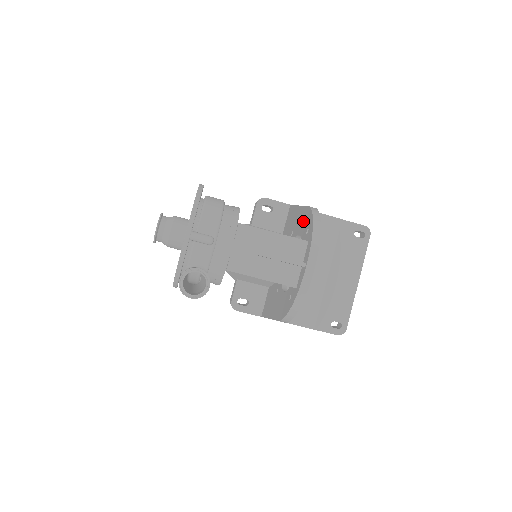
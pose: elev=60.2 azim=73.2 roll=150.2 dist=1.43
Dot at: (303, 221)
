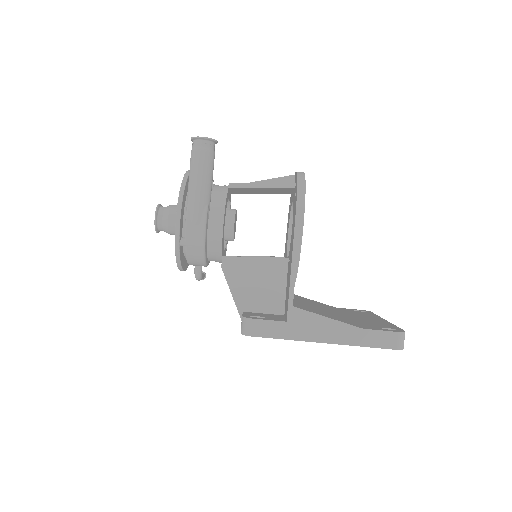
Dot at: occluded
